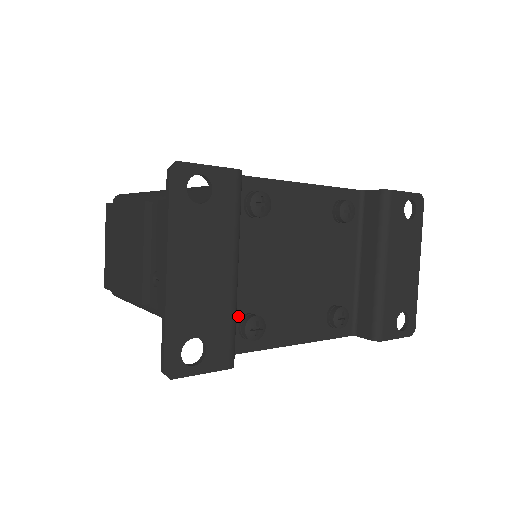
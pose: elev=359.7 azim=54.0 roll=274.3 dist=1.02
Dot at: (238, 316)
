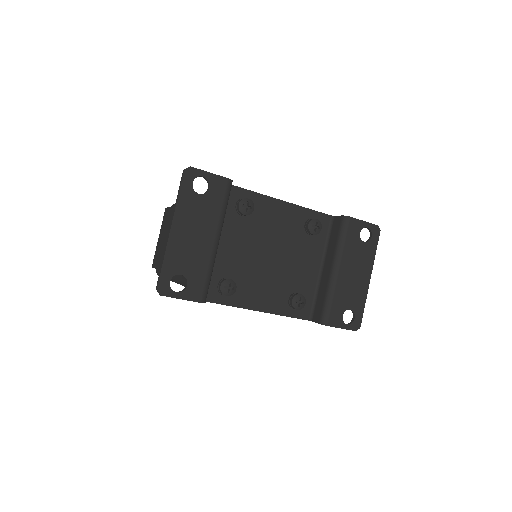
Dot at: (219, 277)
